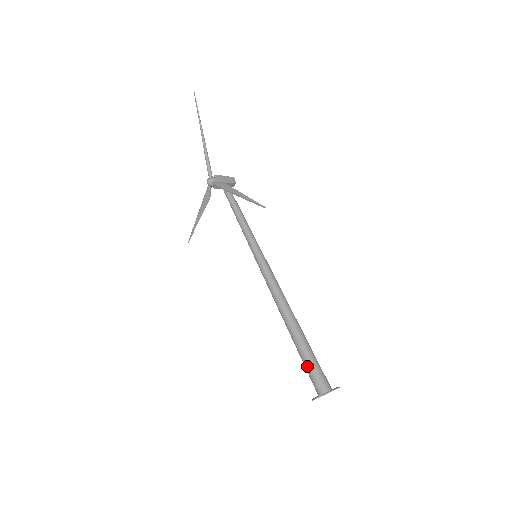
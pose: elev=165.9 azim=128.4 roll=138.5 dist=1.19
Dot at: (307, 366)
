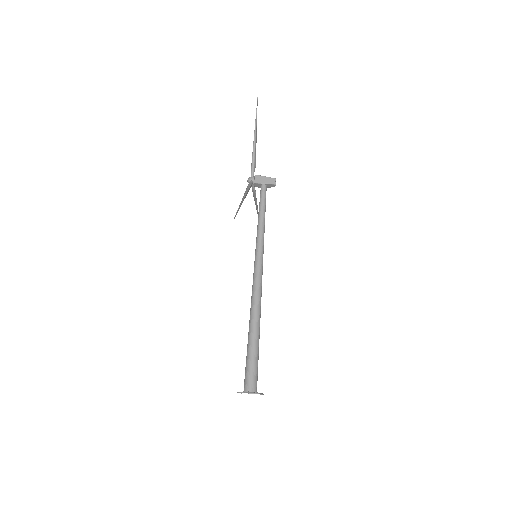
Dot at: (246, 364)
